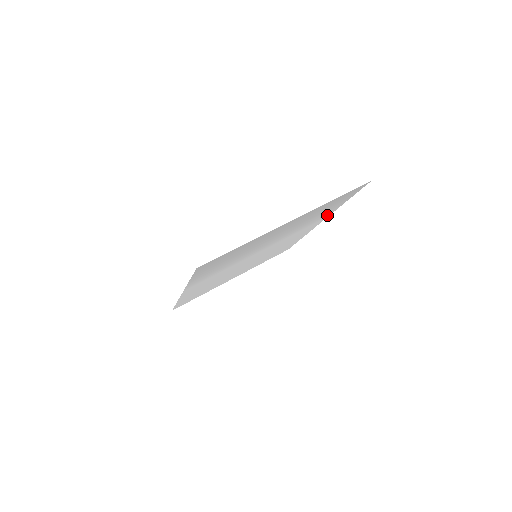
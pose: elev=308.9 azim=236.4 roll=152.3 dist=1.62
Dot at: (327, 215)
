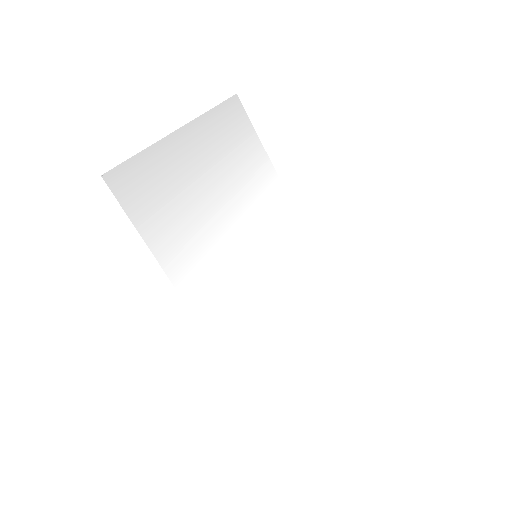
Dot at: (276, 182)
